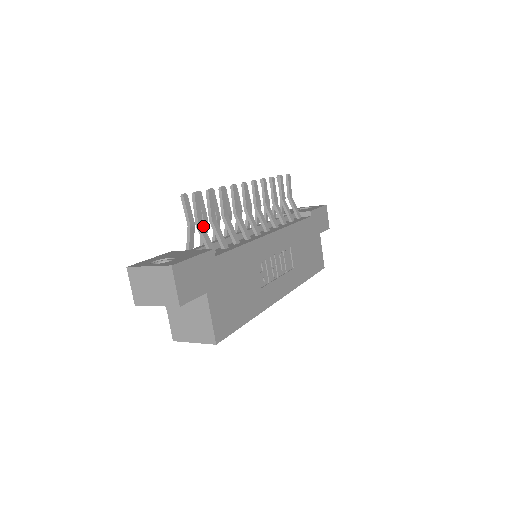
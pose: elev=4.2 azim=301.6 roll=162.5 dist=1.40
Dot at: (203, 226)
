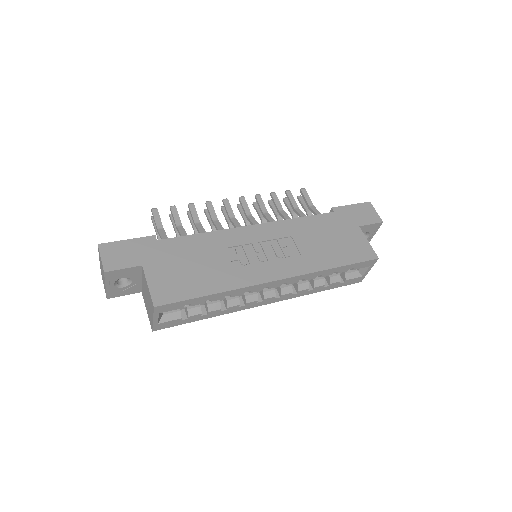
Dot at: (163, 230)
